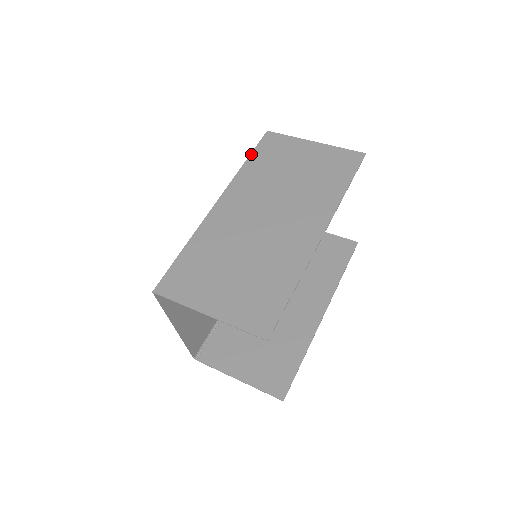
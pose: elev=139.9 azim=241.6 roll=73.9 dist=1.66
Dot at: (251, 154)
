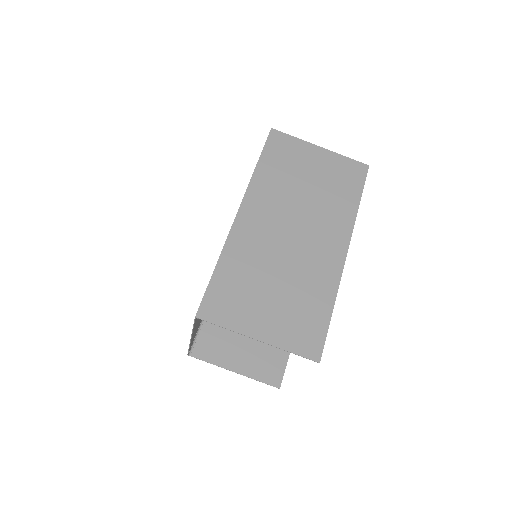
Dot at: (261, 155)
